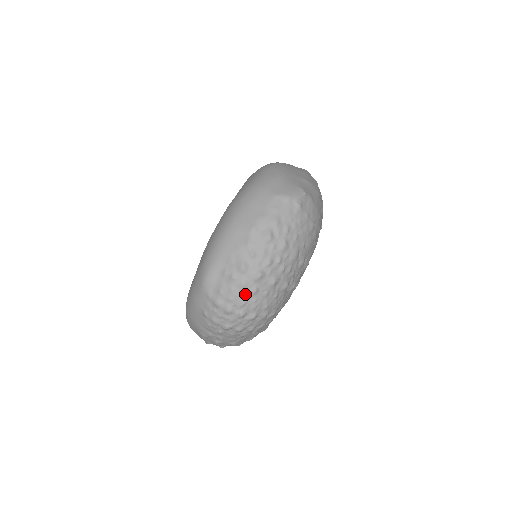
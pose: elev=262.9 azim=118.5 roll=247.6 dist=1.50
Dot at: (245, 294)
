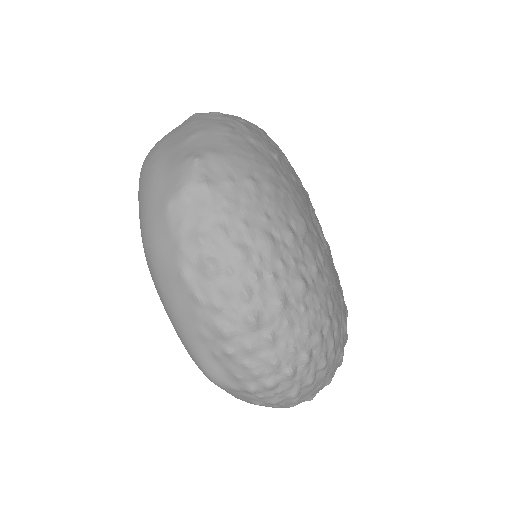
Dot at: (264, 353)
